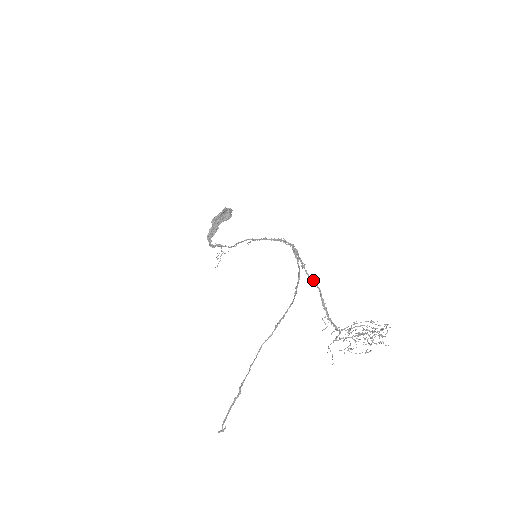
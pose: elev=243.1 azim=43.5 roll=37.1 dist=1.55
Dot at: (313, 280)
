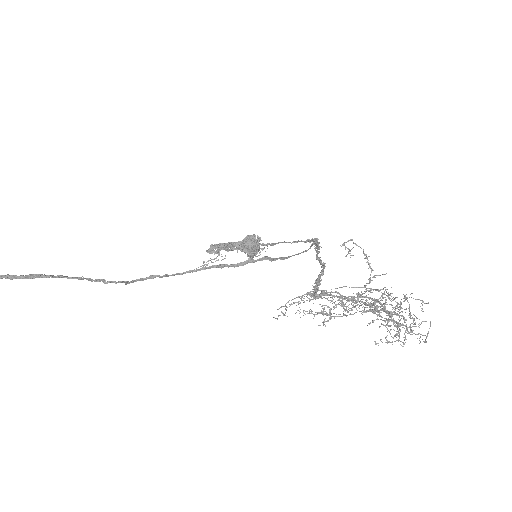
Dot at: (321, 260)
